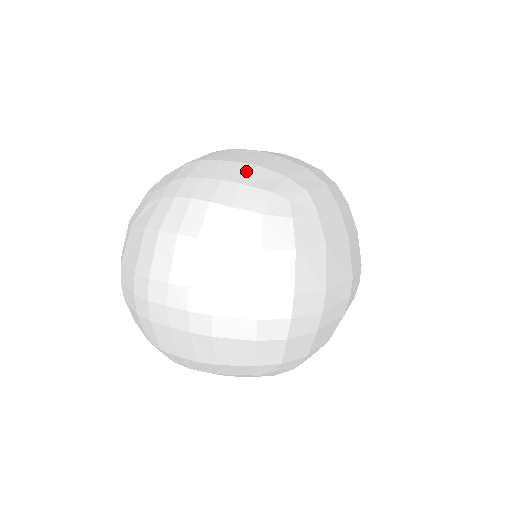
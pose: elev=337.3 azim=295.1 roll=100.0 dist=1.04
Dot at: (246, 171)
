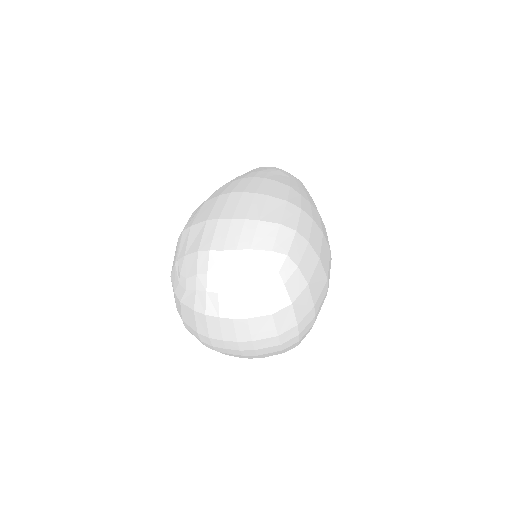
Dot at: (244, 259)
